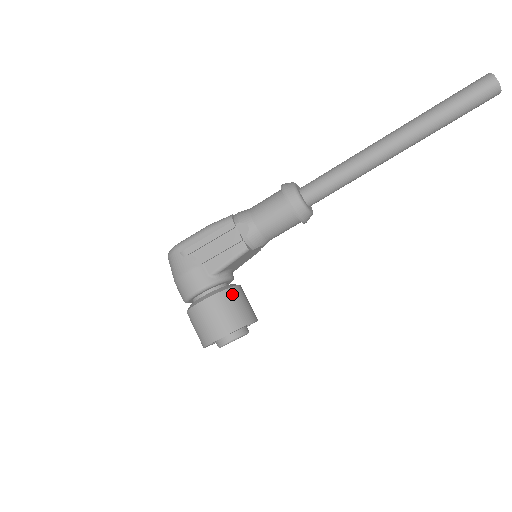
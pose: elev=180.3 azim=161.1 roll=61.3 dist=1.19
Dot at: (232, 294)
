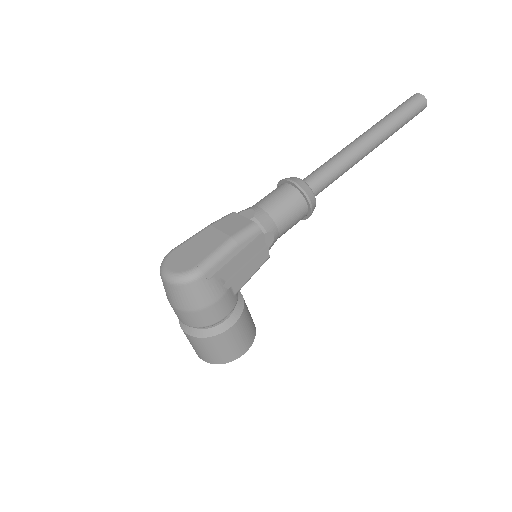
Dot at: occluded
